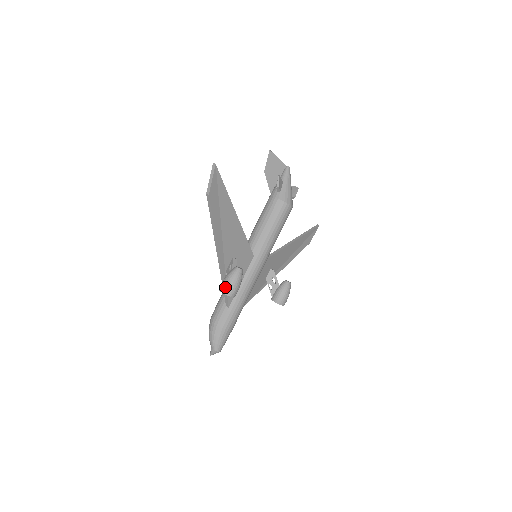
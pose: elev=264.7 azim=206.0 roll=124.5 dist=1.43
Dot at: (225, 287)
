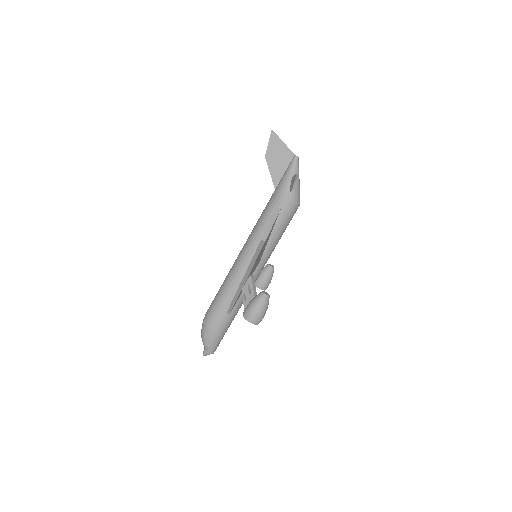
Dot at: (254, 317)
